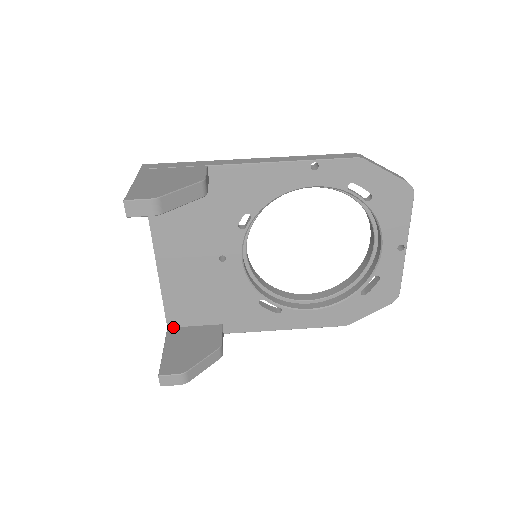
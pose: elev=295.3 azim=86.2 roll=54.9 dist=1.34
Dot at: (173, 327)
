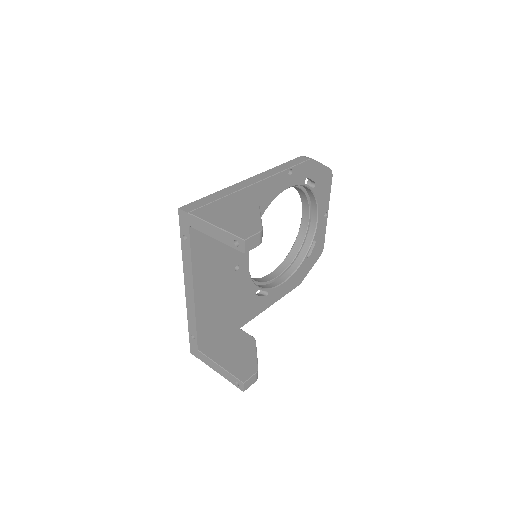
Dot at: (202, 347)
